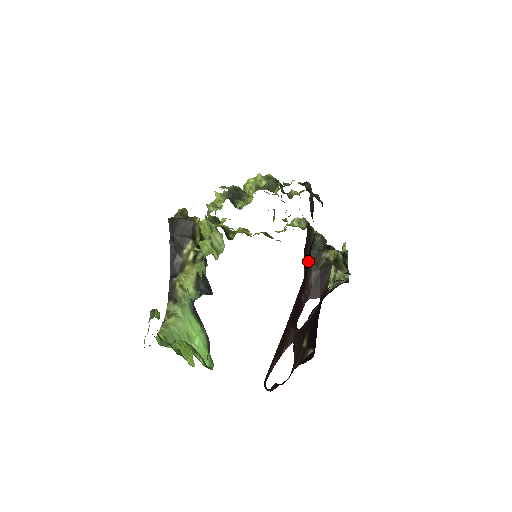
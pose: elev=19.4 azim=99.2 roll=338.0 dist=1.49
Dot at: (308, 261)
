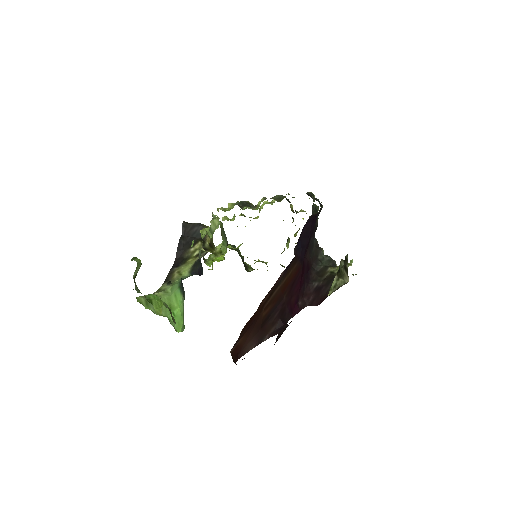
Dot at: (300, 250)
